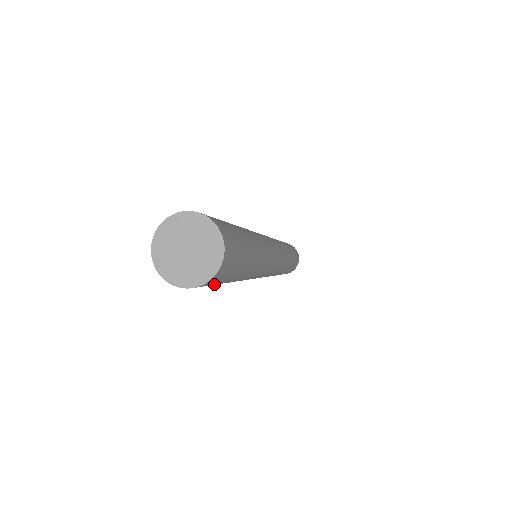
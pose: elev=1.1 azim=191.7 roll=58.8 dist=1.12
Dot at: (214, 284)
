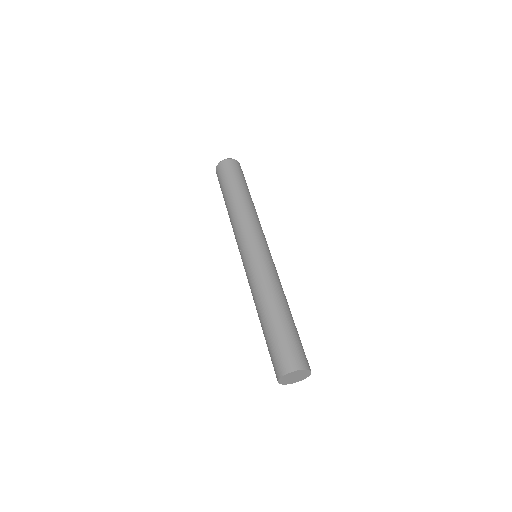
Dot at: occluded
